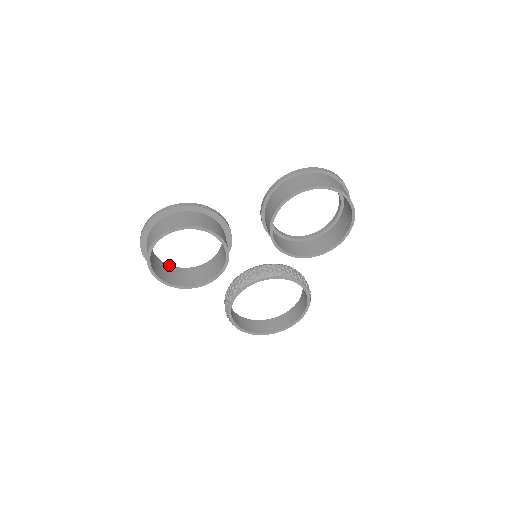
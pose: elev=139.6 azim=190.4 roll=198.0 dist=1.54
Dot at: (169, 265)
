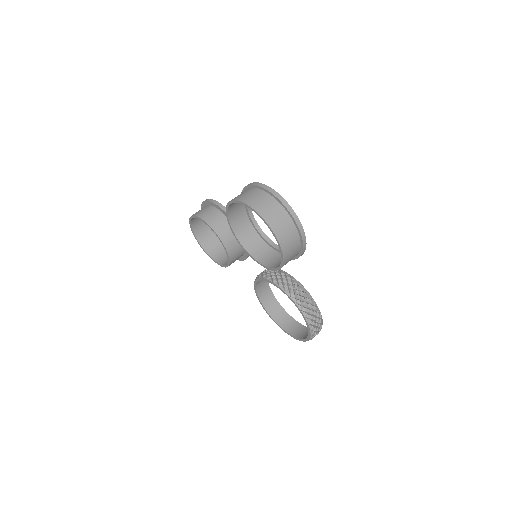
Dot at: occluded
